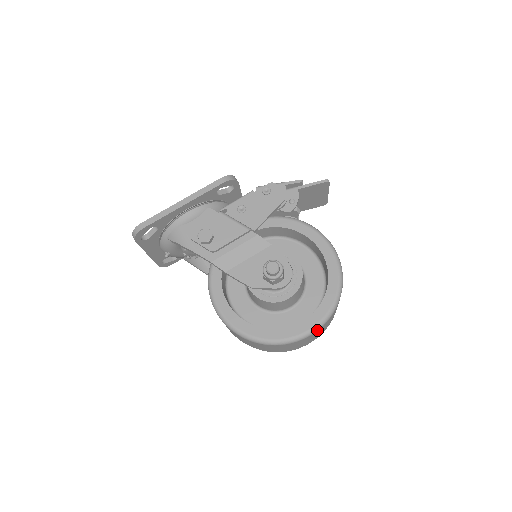
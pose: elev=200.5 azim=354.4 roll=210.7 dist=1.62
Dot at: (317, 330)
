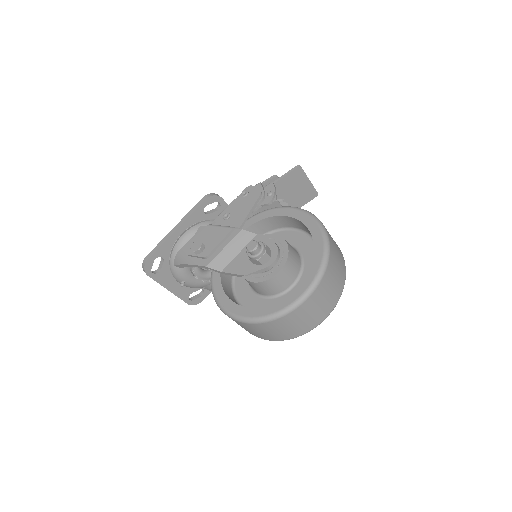
Dot at: (313, 291)
